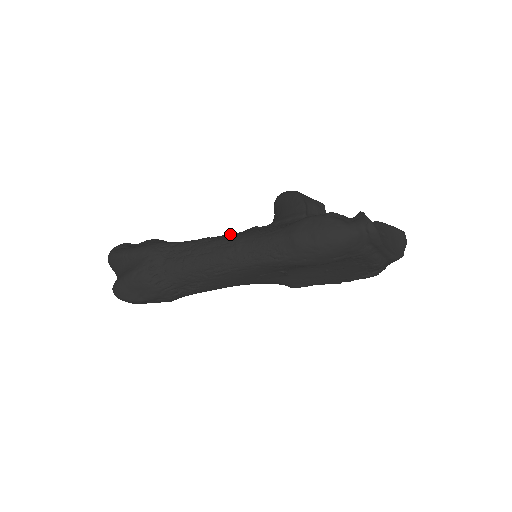
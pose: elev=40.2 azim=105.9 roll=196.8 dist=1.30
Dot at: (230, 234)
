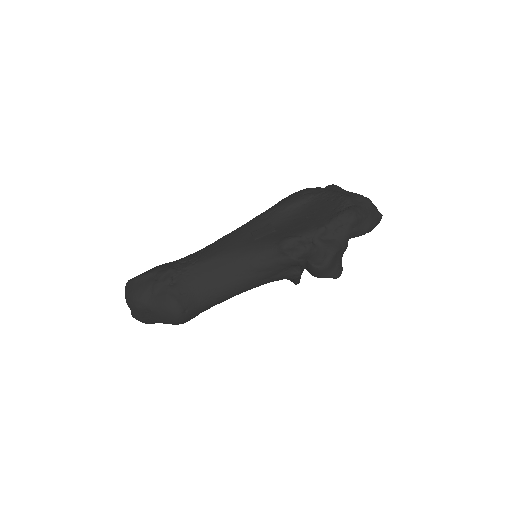
Dot at: occluded
